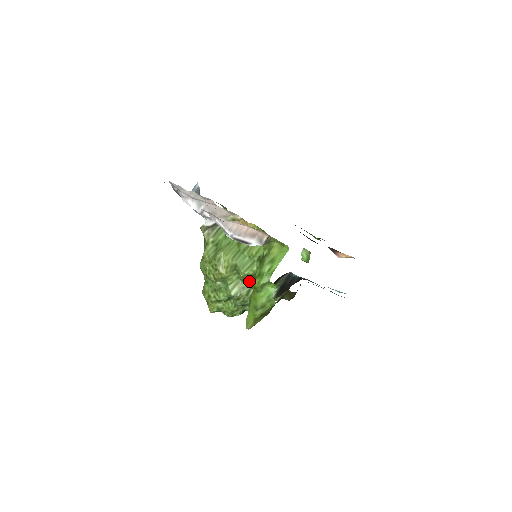
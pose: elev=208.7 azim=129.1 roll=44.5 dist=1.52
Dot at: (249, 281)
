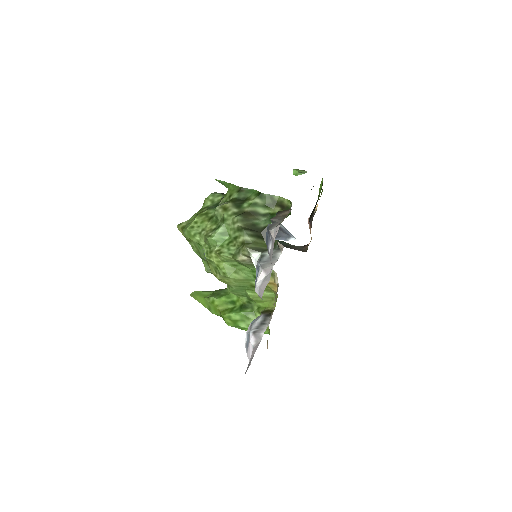
Dot at: occluded
